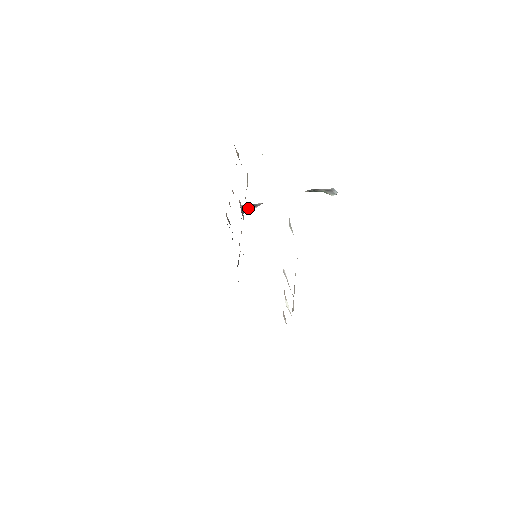
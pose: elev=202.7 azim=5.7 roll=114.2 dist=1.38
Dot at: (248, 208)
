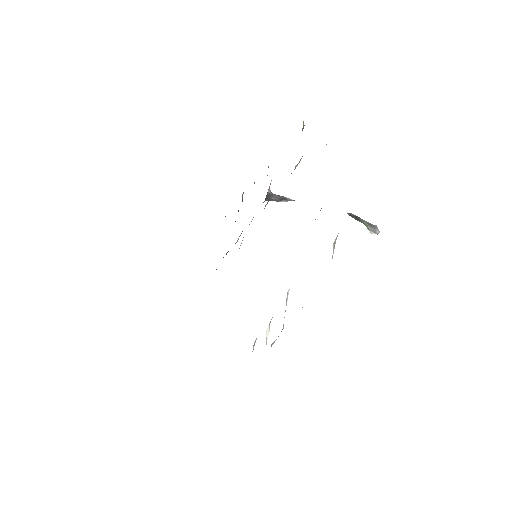
Dot at: (275, 197)
